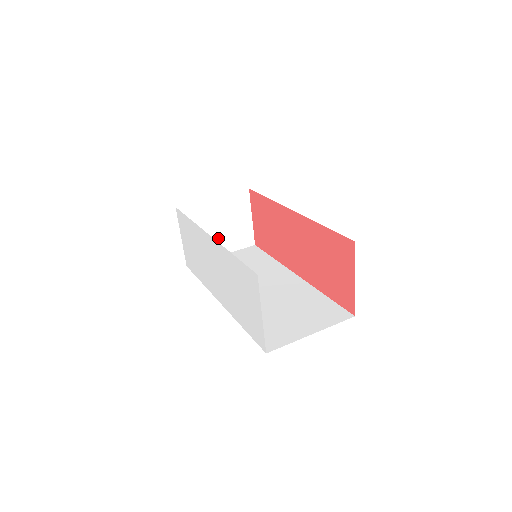
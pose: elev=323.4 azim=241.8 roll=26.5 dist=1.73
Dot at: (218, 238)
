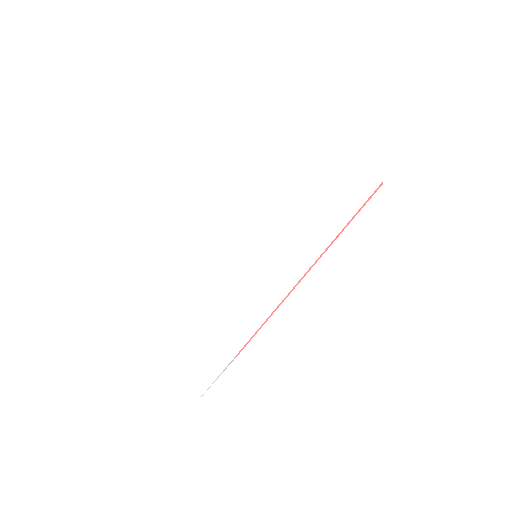
Dot at: occluded
